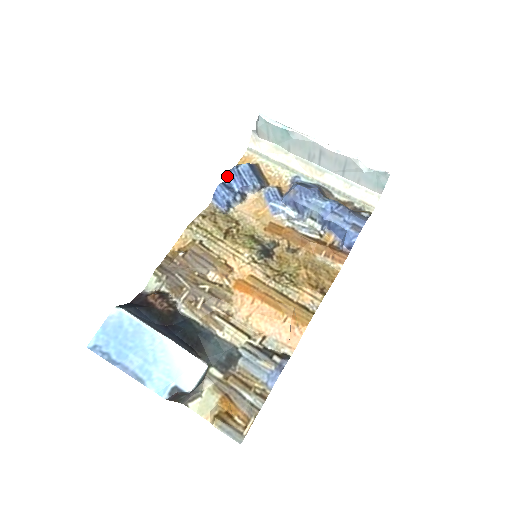
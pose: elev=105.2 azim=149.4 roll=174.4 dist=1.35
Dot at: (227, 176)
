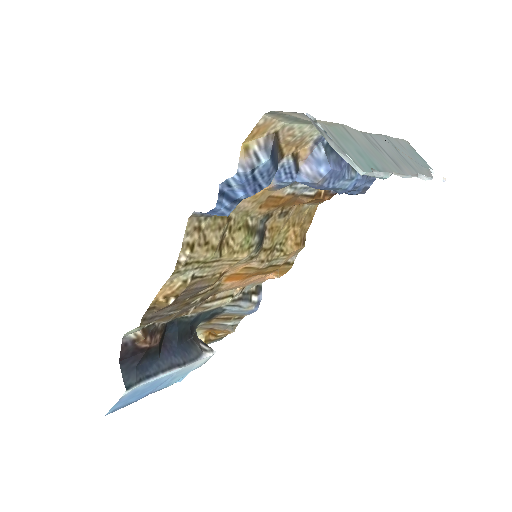
Dot at: (228, 181)
